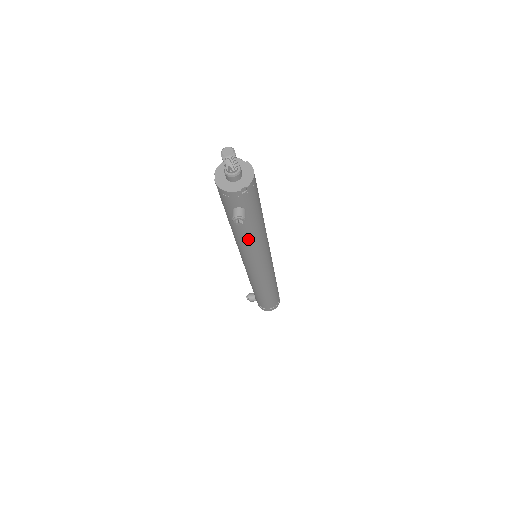
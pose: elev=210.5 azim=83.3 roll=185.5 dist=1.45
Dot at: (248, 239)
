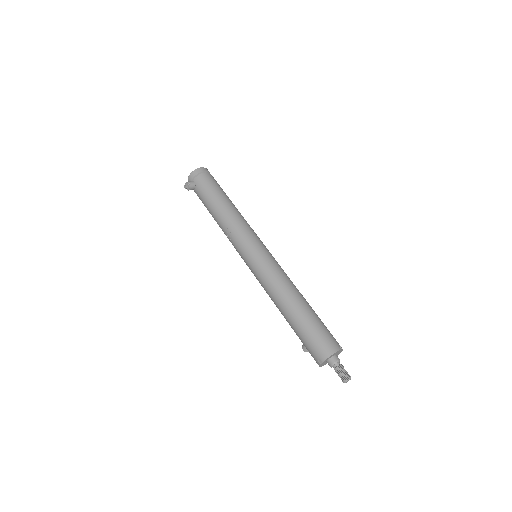
Dot at: occluded
